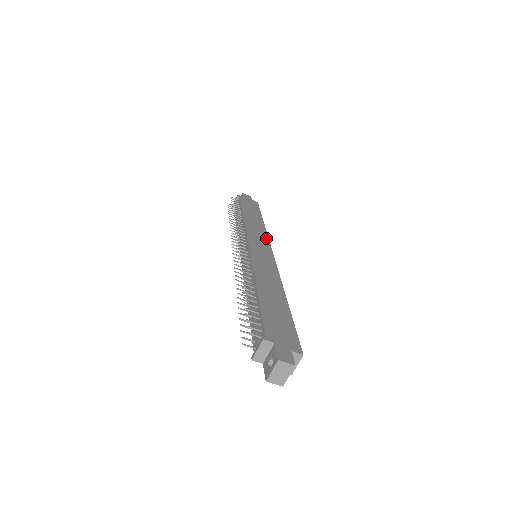
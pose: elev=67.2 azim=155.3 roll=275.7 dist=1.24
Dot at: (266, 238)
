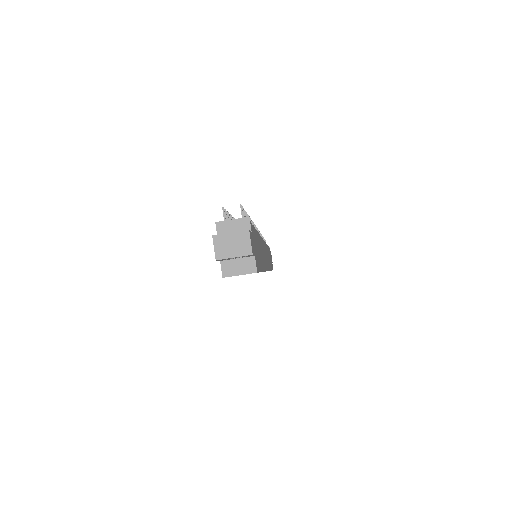
Dot at: occluded
